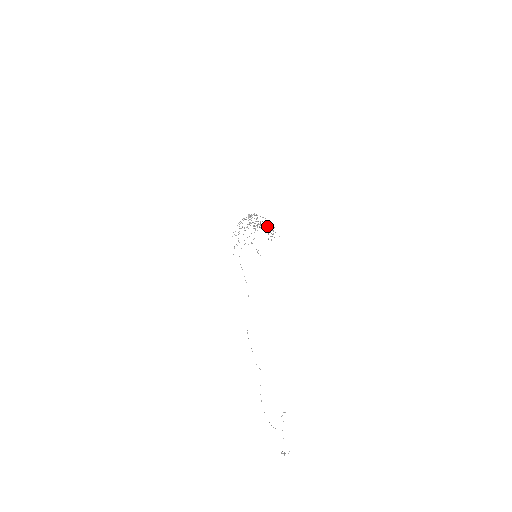
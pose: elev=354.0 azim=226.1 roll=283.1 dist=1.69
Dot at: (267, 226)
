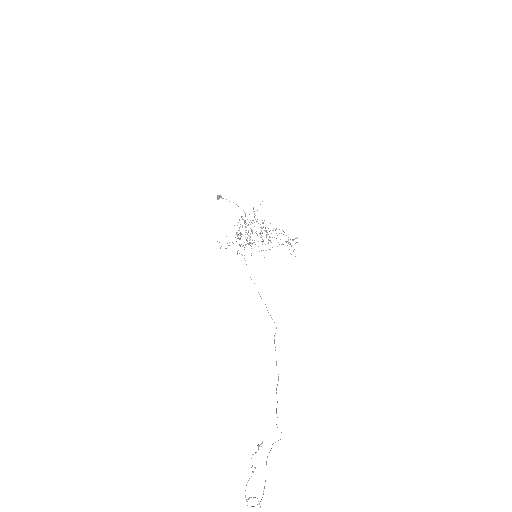
Dot at: occluded
